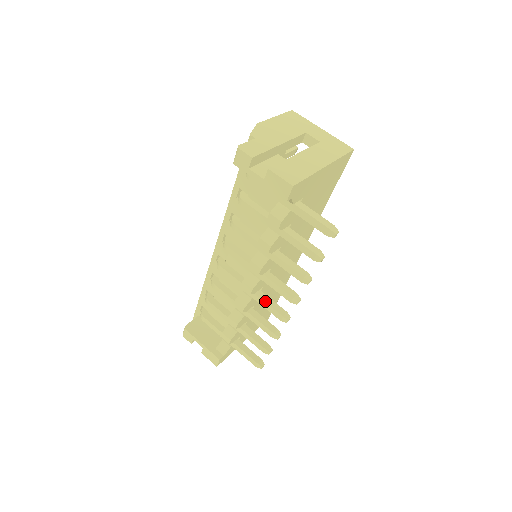
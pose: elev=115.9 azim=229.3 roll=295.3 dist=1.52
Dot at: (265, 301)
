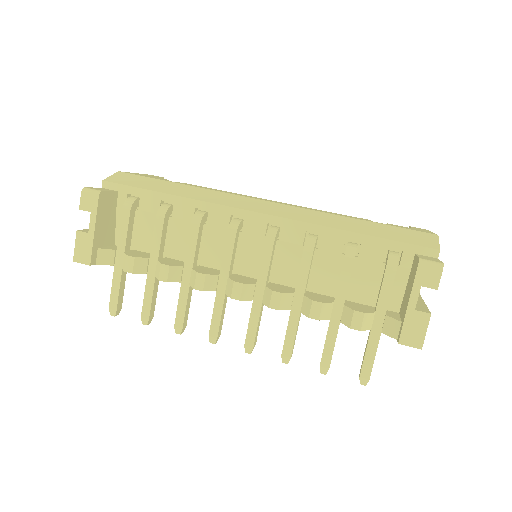
Dot at: (223, 309)
